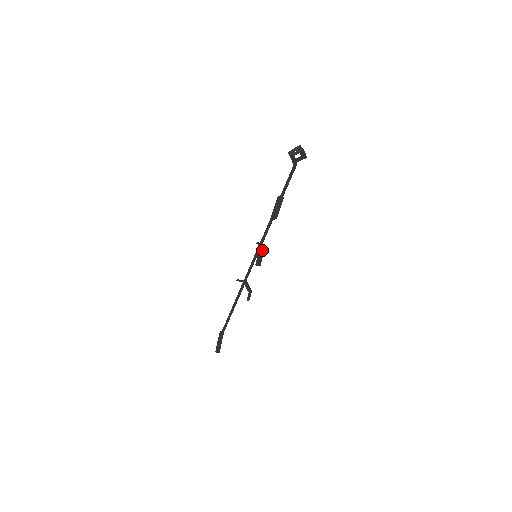
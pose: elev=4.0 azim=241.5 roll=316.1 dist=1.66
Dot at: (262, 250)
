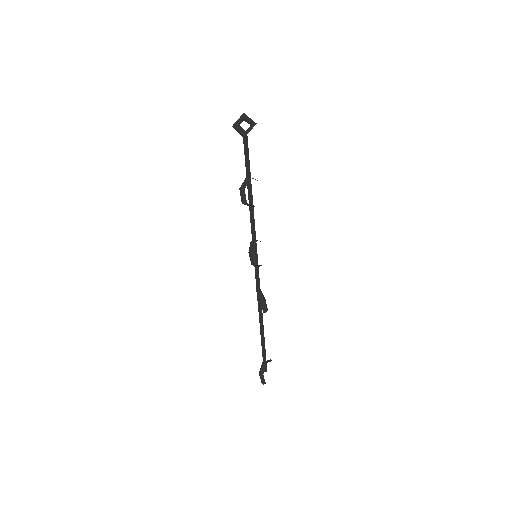
Dot at: (254, 246)
